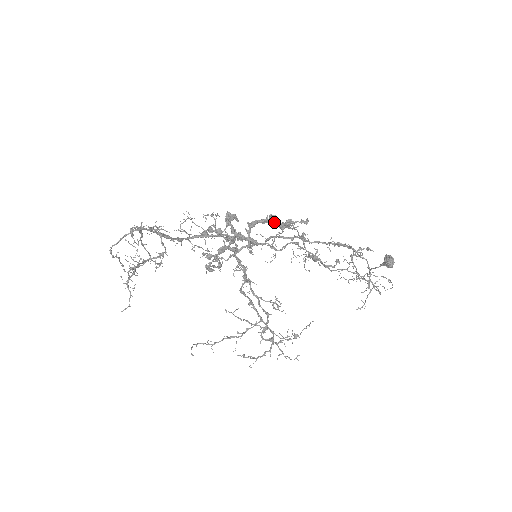
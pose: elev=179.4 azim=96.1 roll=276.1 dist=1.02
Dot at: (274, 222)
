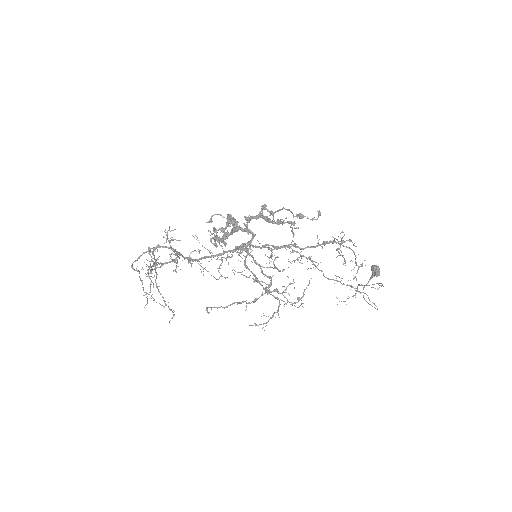
Dot at: (266, 220)
